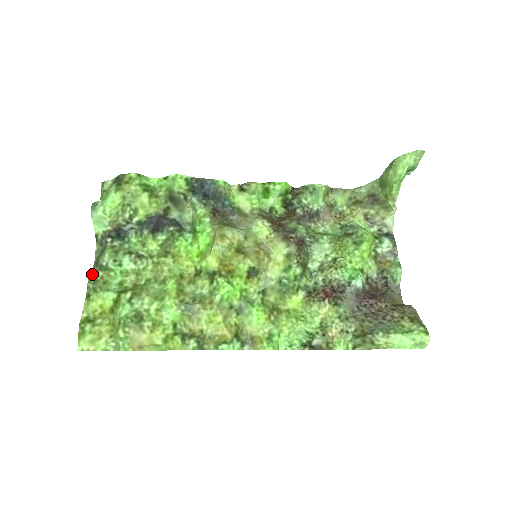
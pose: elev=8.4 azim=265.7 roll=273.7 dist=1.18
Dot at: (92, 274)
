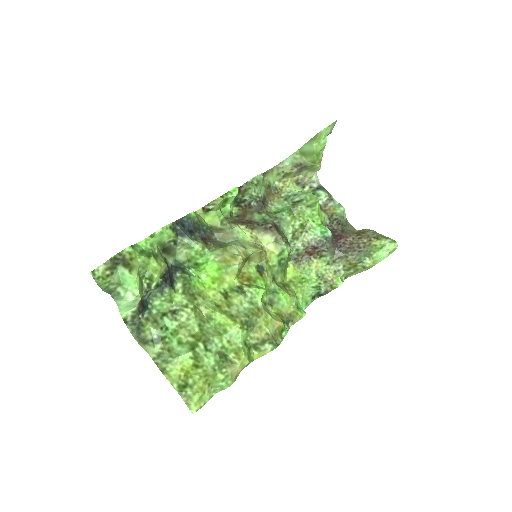
Dot at: (150, 352)
